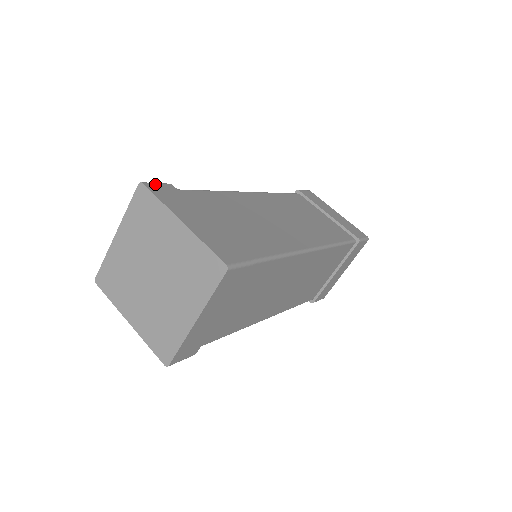
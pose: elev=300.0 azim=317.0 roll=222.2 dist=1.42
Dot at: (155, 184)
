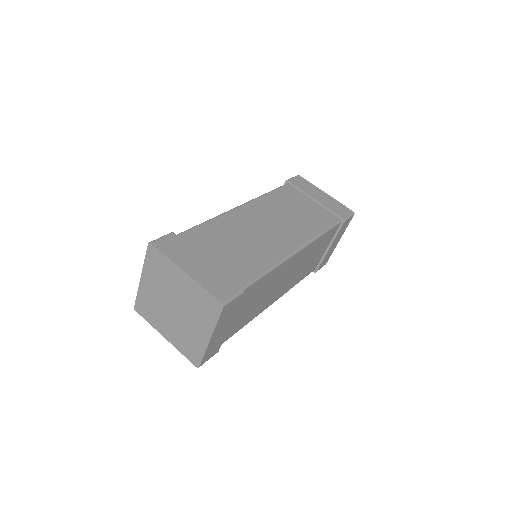
Dot at: (160, 239)
